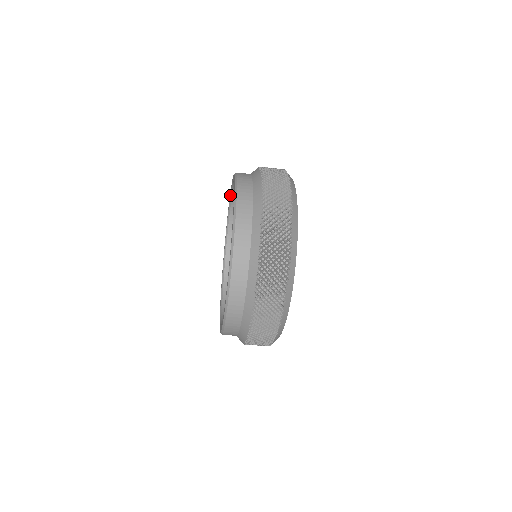
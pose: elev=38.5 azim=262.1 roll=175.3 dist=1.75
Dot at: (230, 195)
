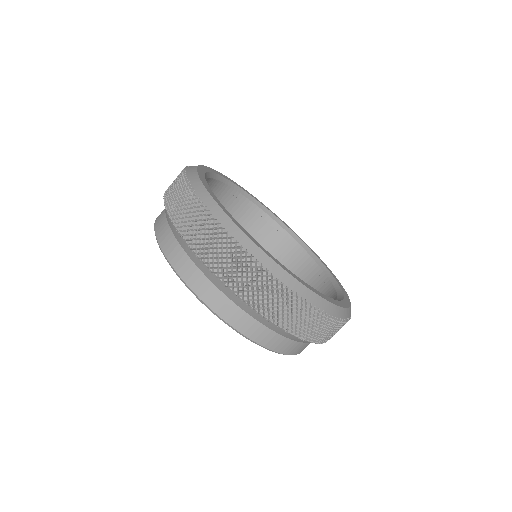
Dot at: occluded
